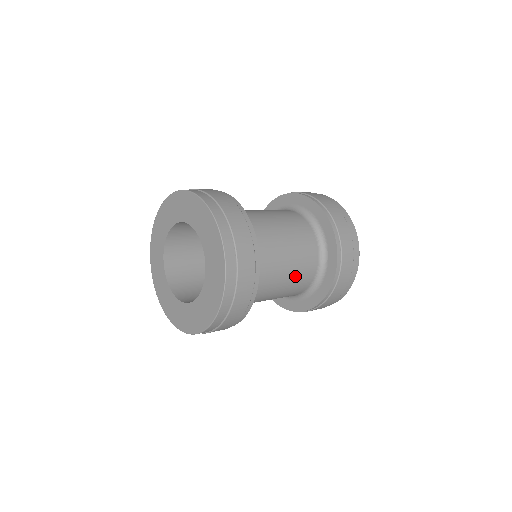
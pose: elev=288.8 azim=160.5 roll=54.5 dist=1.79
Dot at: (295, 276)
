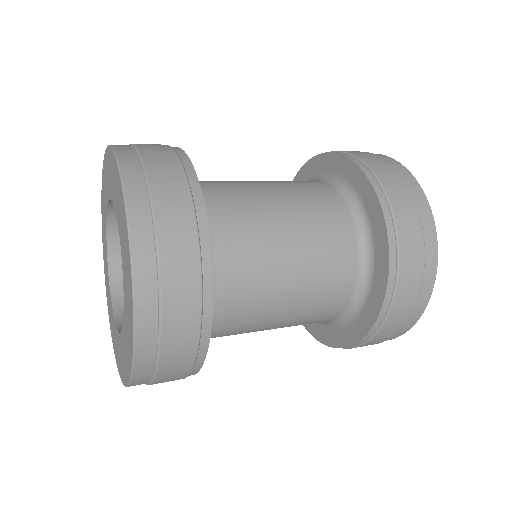
Dot at: (313, 263)
